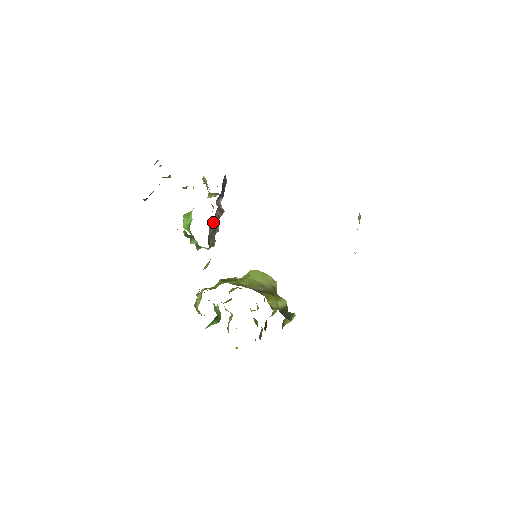
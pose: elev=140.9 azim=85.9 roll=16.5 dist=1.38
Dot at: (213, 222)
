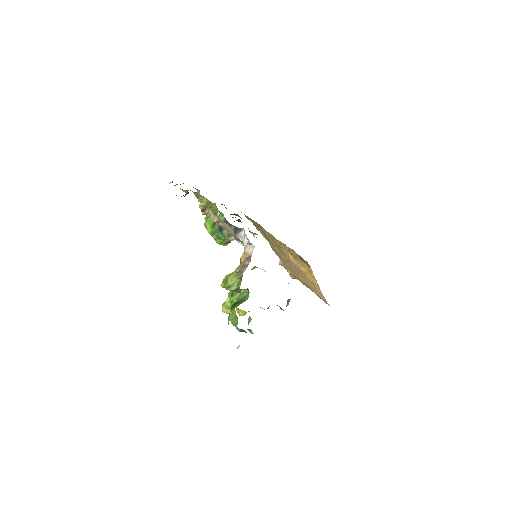
Dot at: occluded
